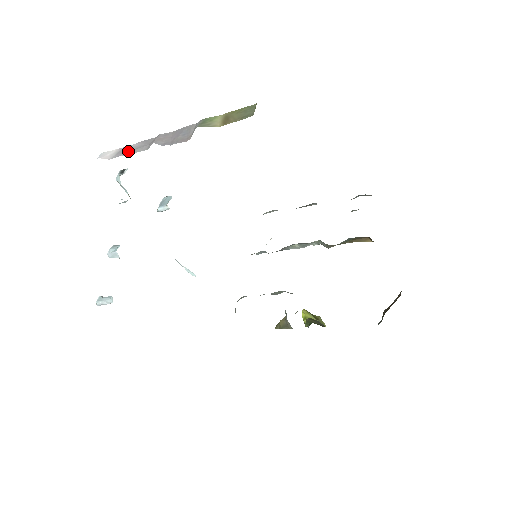
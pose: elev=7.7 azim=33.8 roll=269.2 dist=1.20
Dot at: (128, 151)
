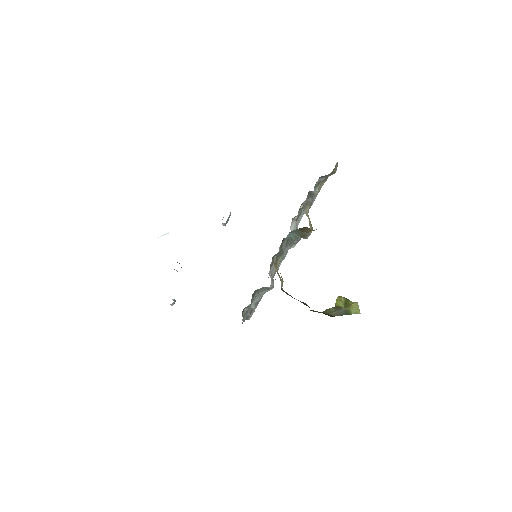
Dot at: occluded
